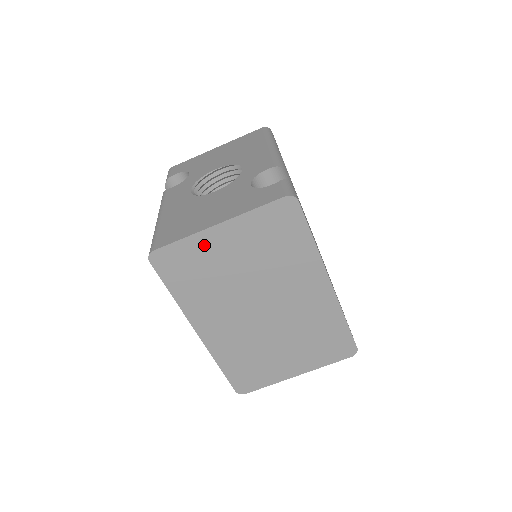
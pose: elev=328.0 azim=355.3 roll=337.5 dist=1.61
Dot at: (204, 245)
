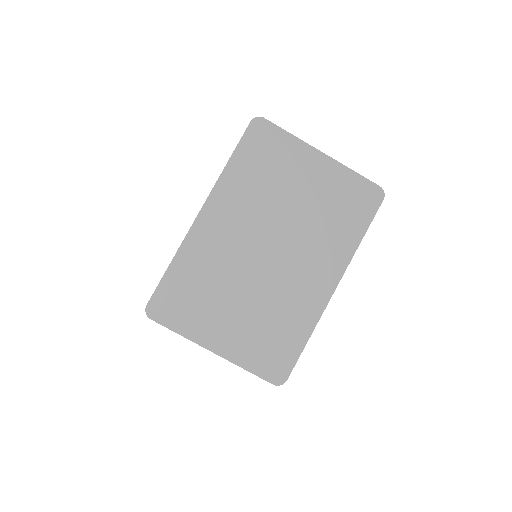
Dot at: (297, 154)
